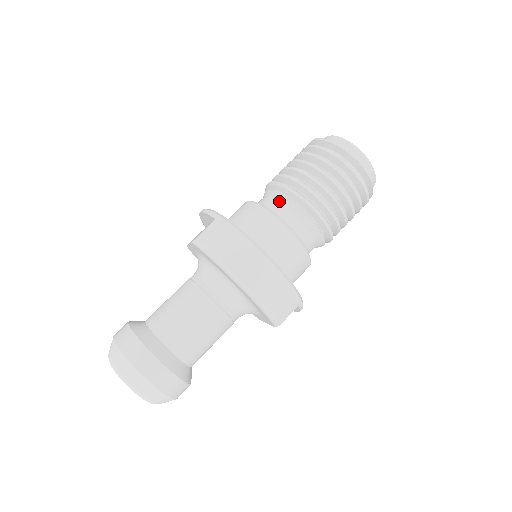
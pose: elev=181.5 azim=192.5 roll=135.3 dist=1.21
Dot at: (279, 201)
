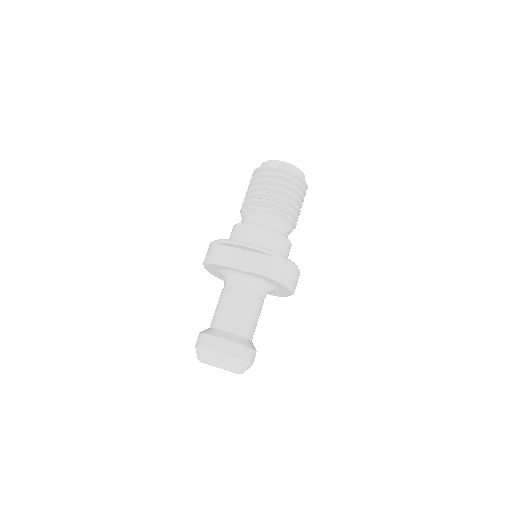
Dot at: (280, 223)
